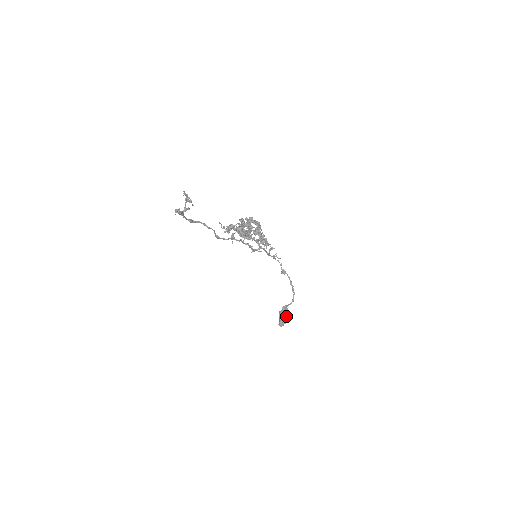
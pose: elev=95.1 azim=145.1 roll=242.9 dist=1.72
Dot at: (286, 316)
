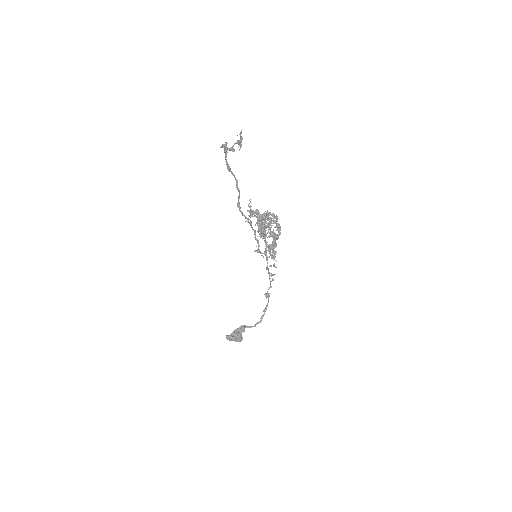
Dot at: (238, 335)
